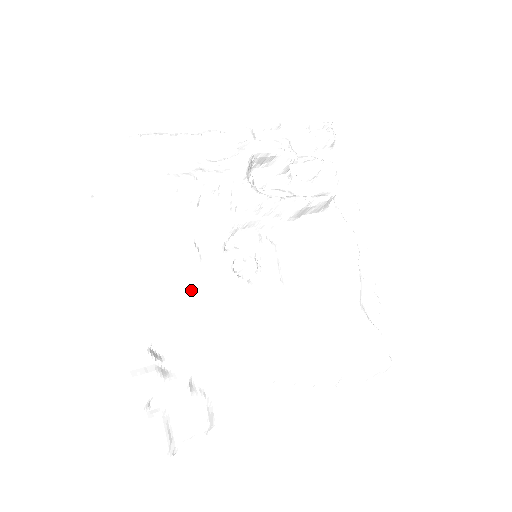
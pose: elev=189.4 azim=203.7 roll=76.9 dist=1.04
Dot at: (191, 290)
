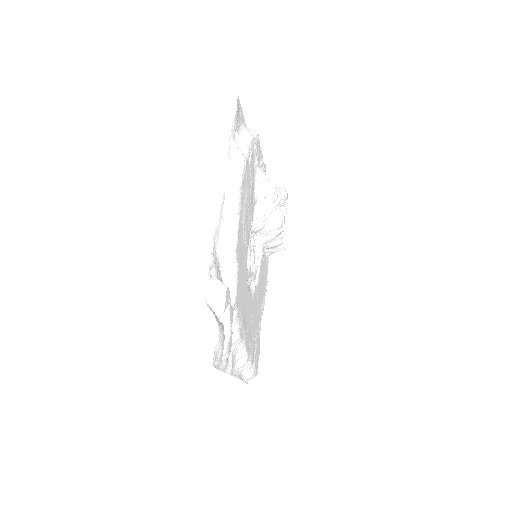
Dot at: (245, 251)
